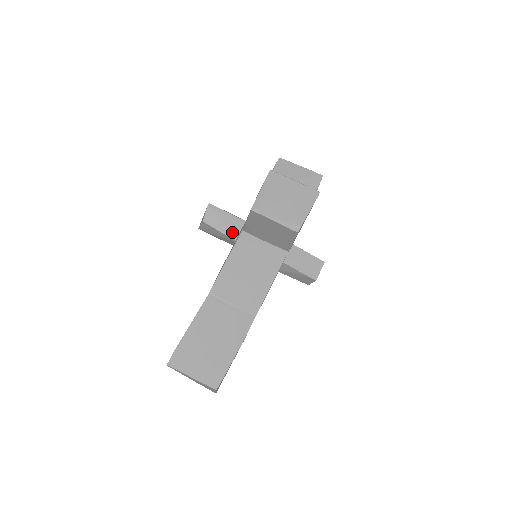
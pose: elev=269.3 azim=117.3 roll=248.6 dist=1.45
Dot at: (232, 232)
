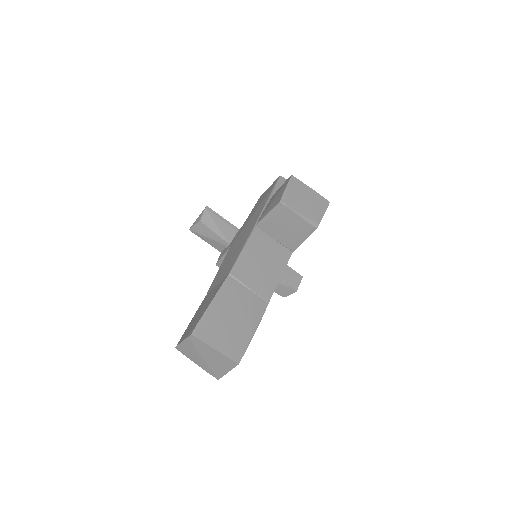
Dot at: (226, 236)
